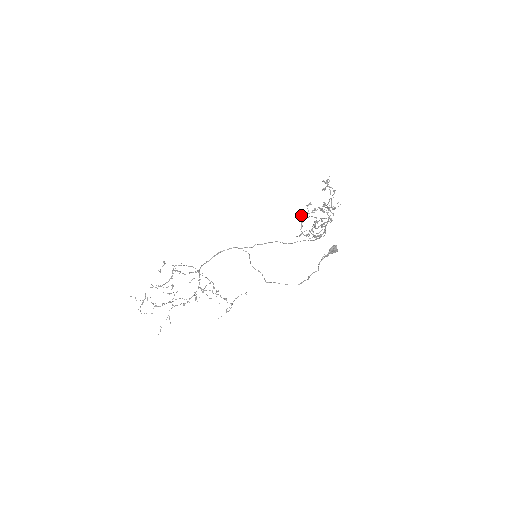
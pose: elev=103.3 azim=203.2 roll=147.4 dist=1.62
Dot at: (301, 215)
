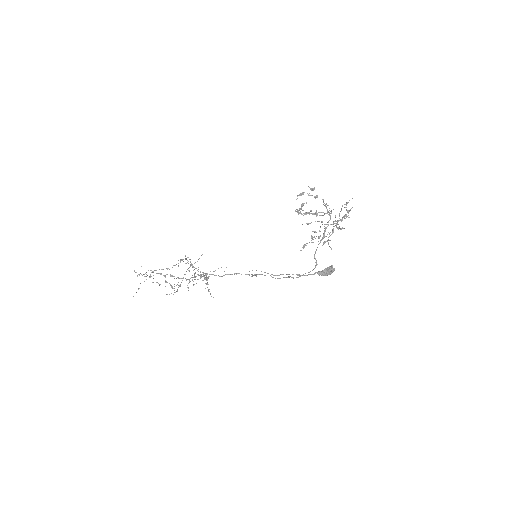
Dot at: (301, 195)
